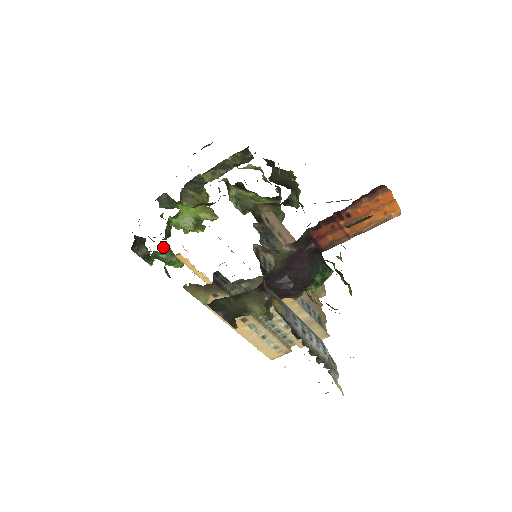
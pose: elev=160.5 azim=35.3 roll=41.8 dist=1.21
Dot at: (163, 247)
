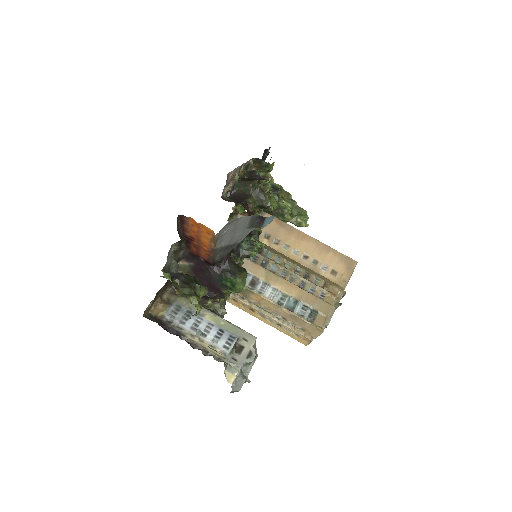
Dot at: occluded
